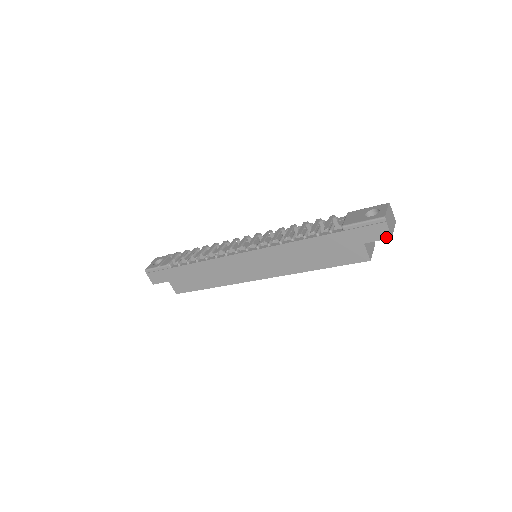
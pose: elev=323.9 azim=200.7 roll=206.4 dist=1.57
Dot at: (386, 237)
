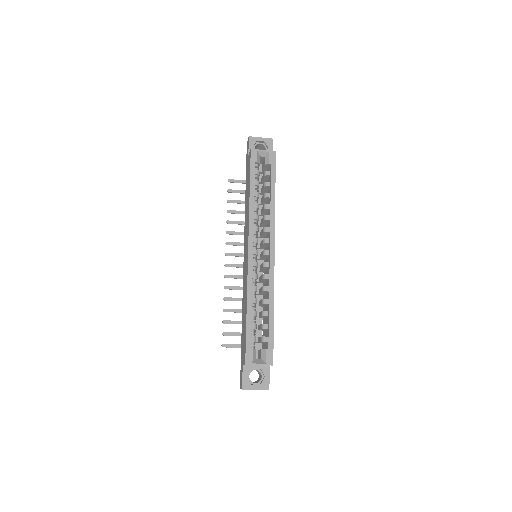
Dot at: (249, 141)
